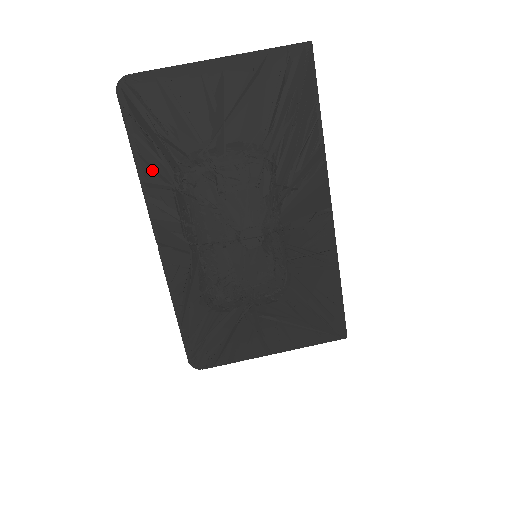
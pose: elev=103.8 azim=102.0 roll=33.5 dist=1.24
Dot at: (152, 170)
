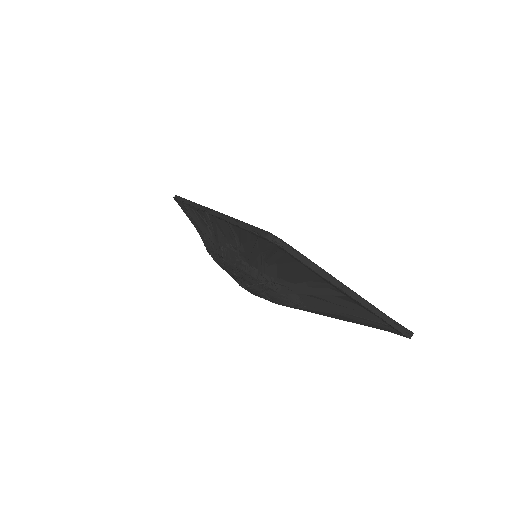
Dot at: (239, 234)
